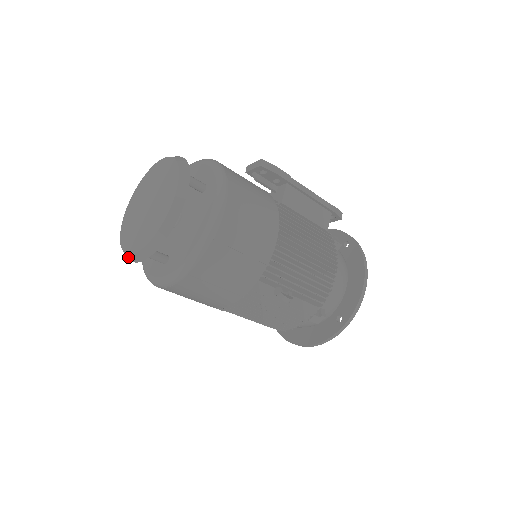
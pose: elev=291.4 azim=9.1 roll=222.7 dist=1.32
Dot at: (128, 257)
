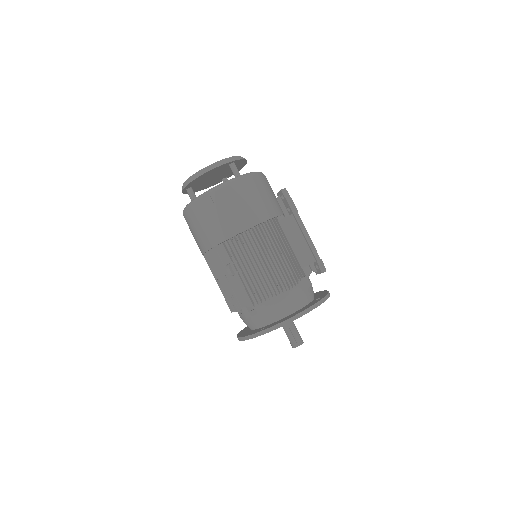
Dot at: occluded
